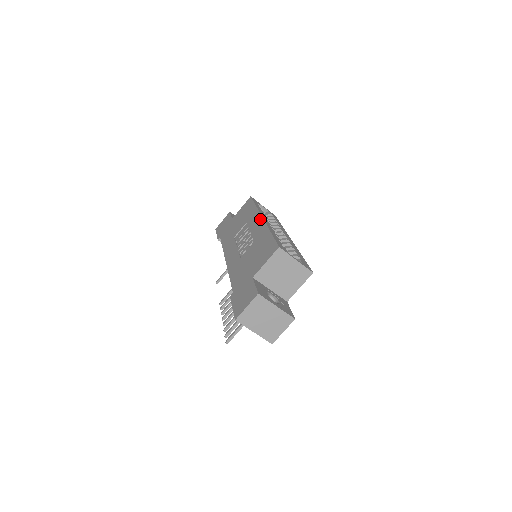
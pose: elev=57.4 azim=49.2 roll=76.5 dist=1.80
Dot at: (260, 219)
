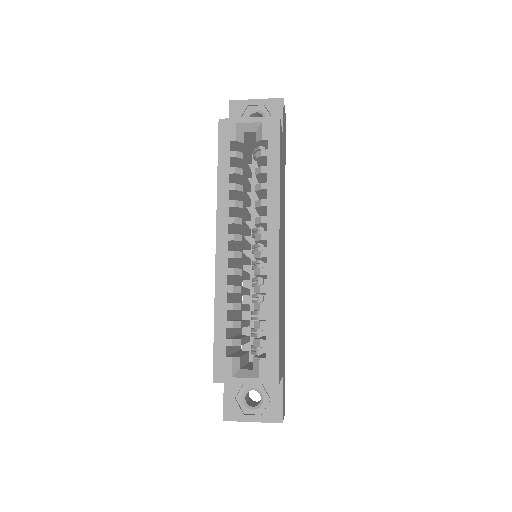
Dot at: (216, 246)
